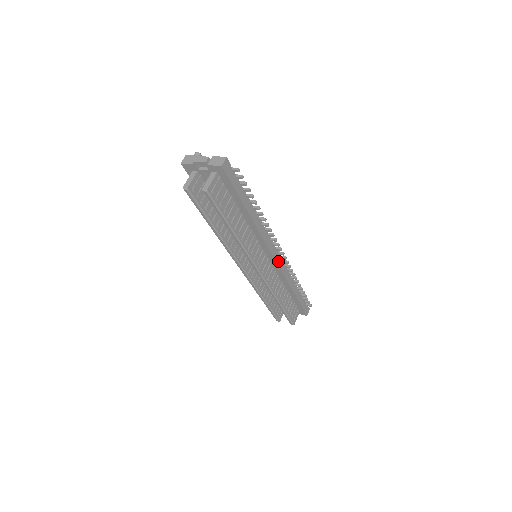
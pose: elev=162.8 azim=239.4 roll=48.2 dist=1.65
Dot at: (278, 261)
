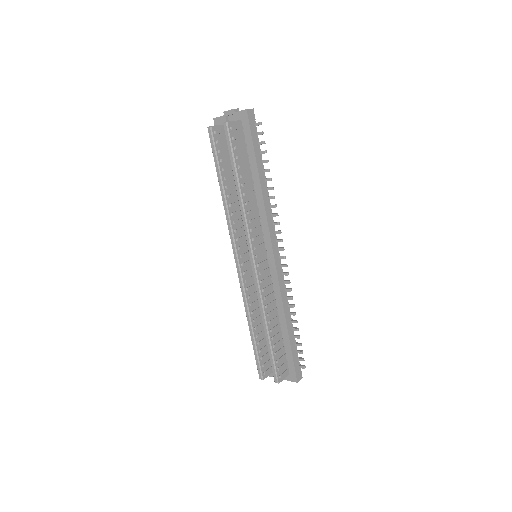
Dot at: (277, 266)
